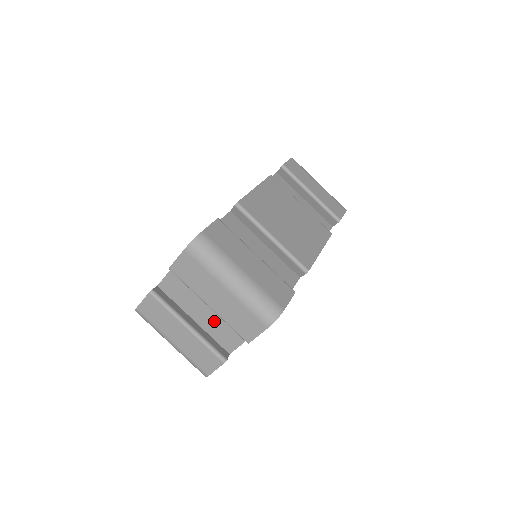
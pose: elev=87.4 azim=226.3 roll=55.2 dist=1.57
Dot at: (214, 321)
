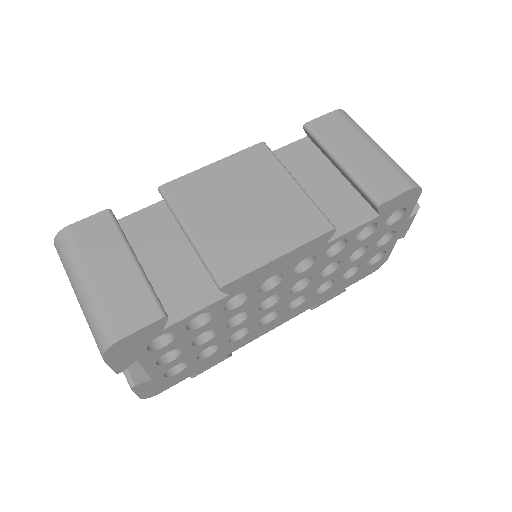
Dot at: occluded
